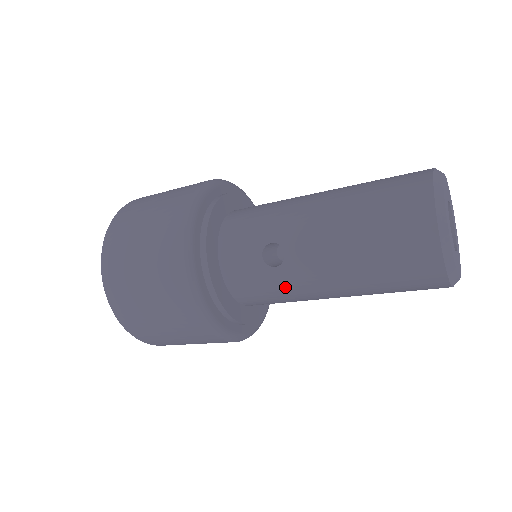
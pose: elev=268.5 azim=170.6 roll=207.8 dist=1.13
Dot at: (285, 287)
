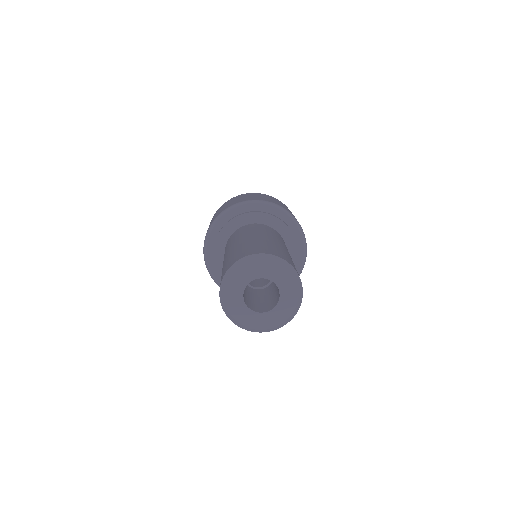
Dot at: occluded
